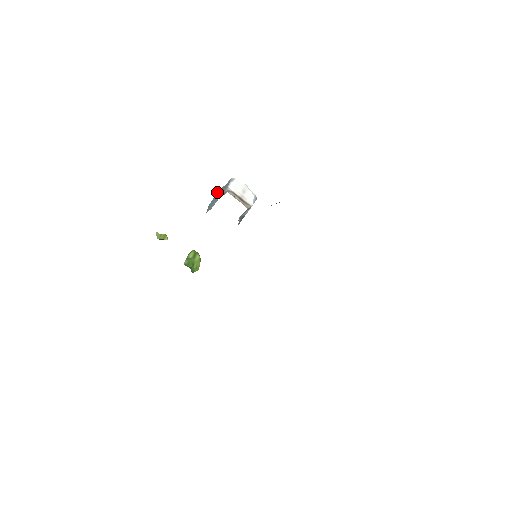
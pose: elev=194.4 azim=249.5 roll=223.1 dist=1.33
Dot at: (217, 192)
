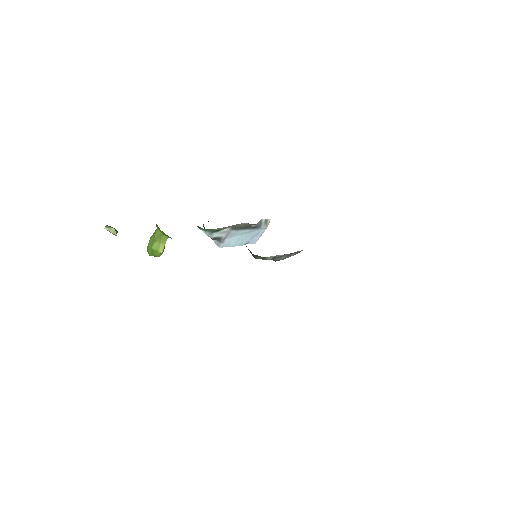
Dot at: occluded
